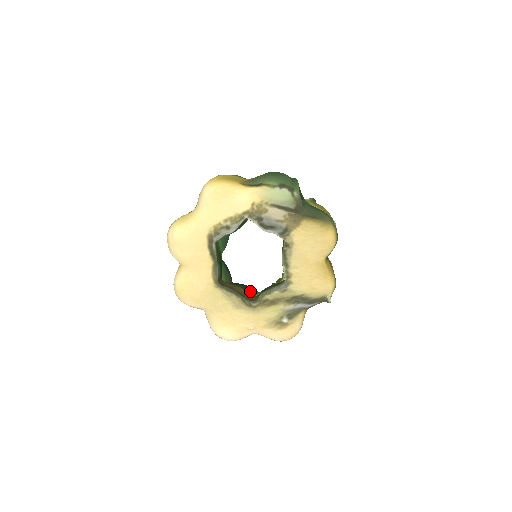
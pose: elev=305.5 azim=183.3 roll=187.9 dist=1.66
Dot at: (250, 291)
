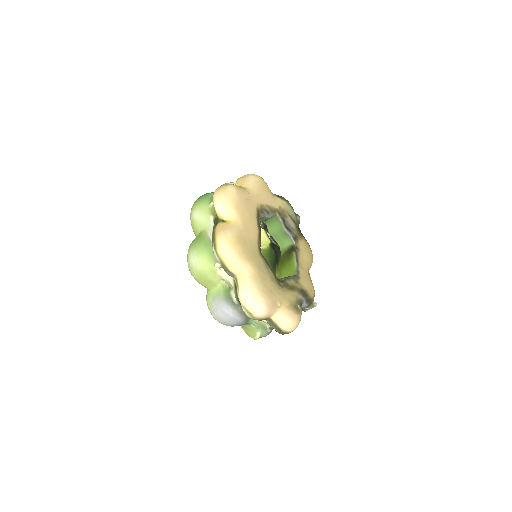
Dot at: occluded
